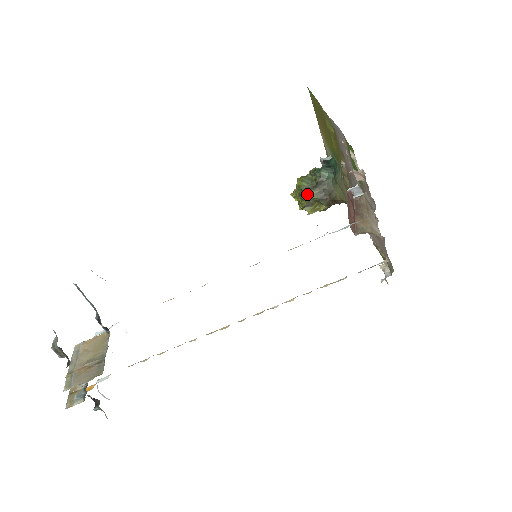
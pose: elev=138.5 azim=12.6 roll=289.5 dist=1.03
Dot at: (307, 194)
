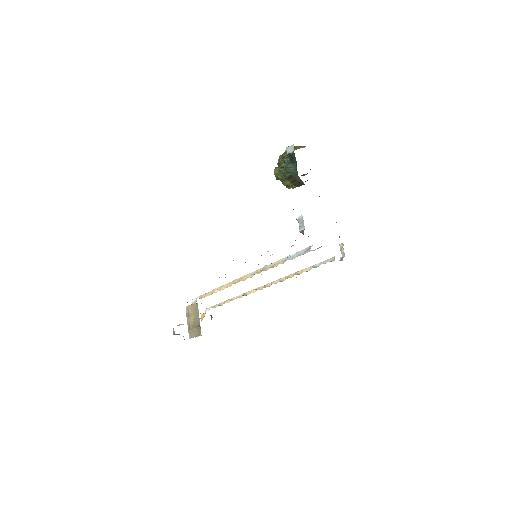
Dot at: (283, 184)
